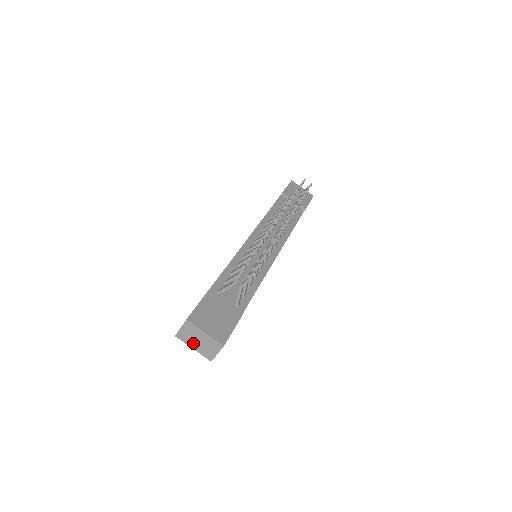
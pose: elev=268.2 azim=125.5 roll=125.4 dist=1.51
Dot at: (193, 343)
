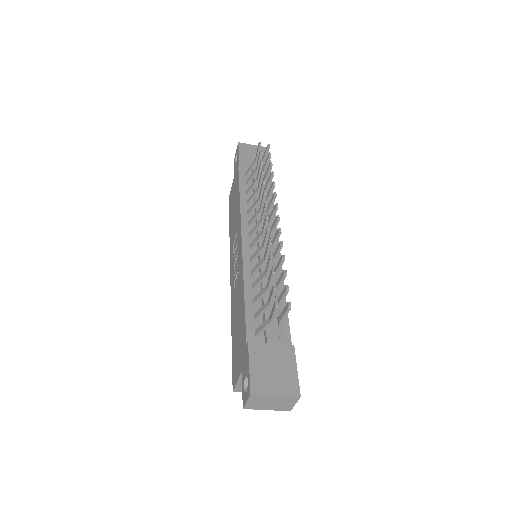
Dot at: (265, 406)
